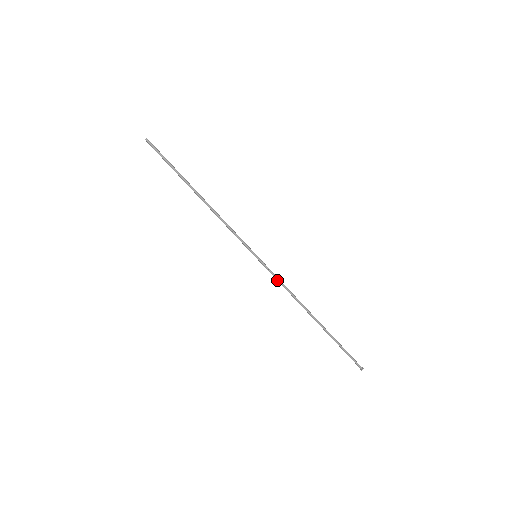
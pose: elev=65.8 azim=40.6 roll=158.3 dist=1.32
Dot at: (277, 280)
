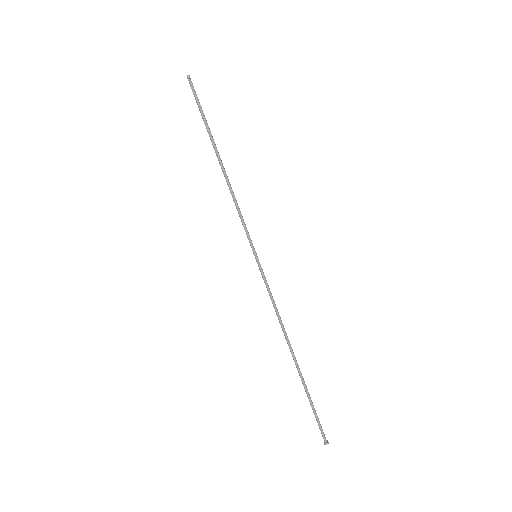
Dot at: (269, 294)
